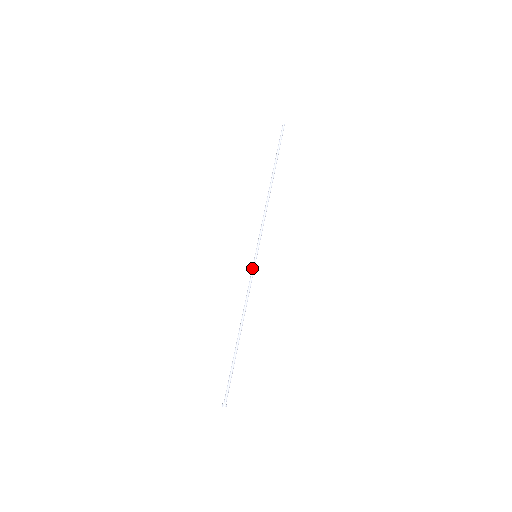
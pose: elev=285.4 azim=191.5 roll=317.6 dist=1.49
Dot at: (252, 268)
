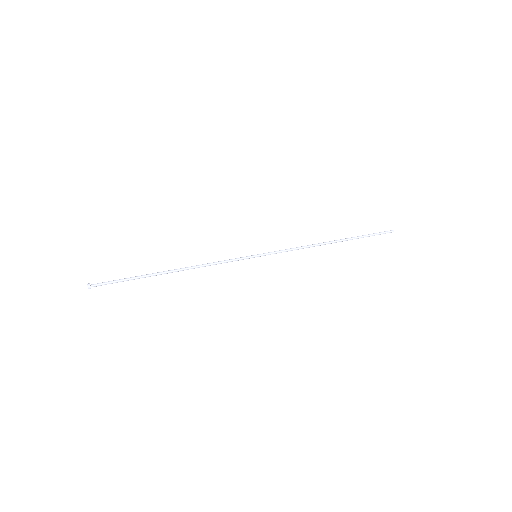
Dot at: (242, 257)
